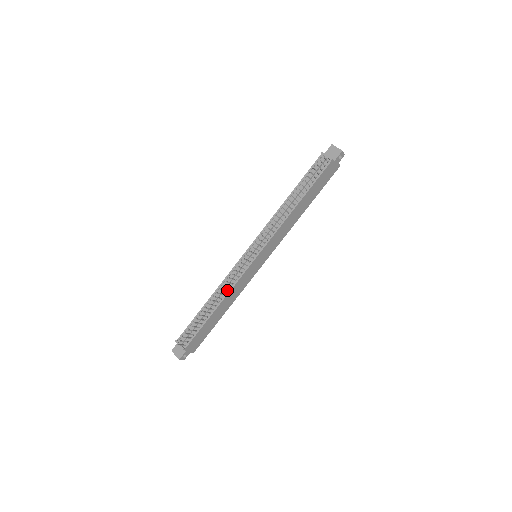
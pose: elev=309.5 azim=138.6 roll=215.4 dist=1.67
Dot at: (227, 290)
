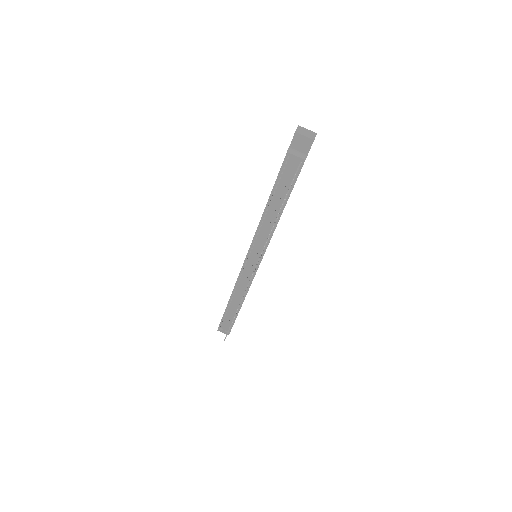
Dot at: occluded
